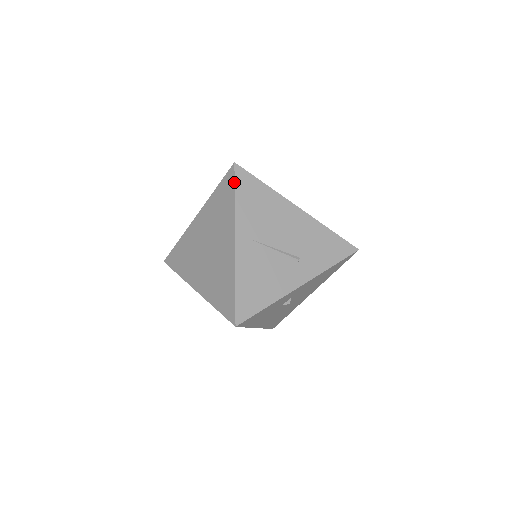
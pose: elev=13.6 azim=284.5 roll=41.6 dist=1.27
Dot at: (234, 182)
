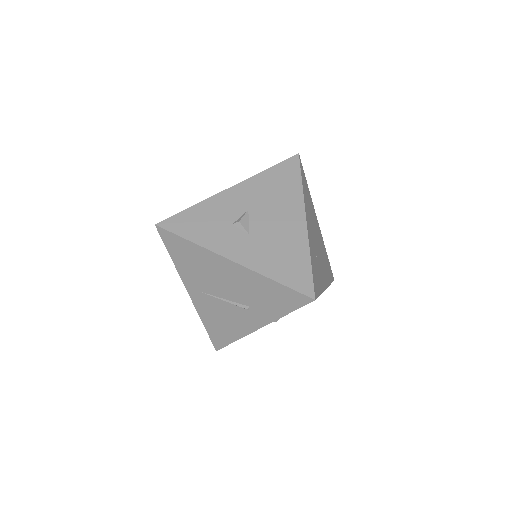
Dot at: occluded
